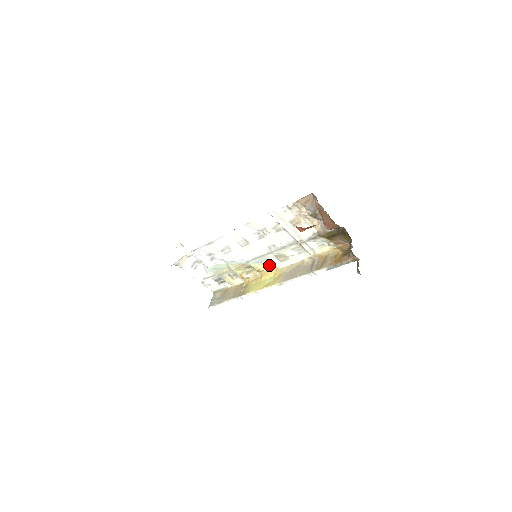
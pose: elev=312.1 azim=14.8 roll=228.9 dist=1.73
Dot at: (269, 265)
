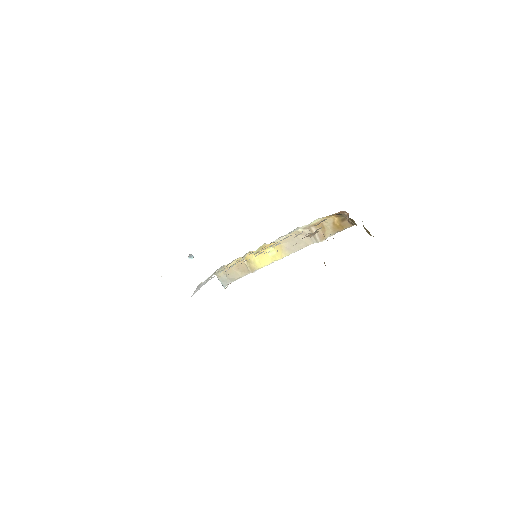
Dot at: (263, 245)
